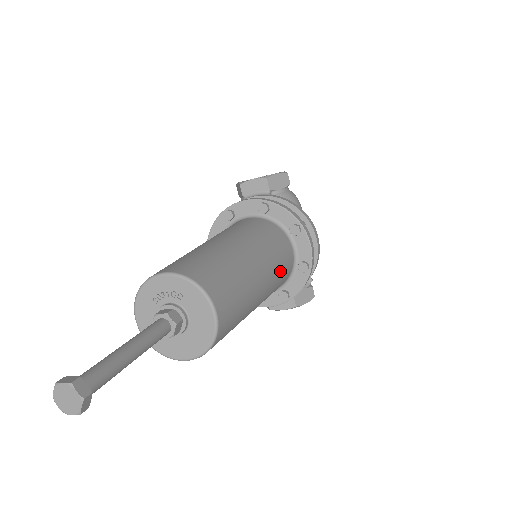
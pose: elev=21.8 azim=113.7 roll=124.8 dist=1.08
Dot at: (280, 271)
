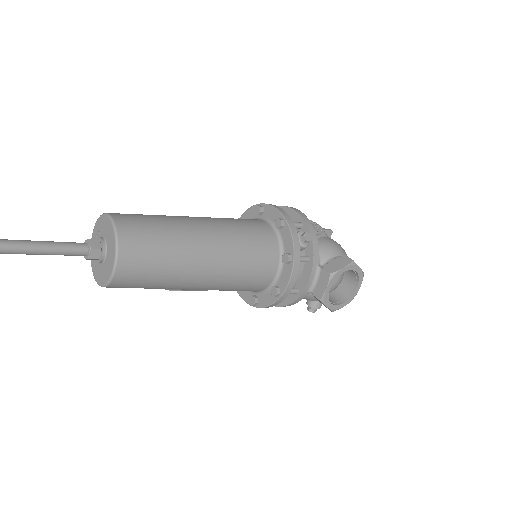
Dot at: (239, 226)
